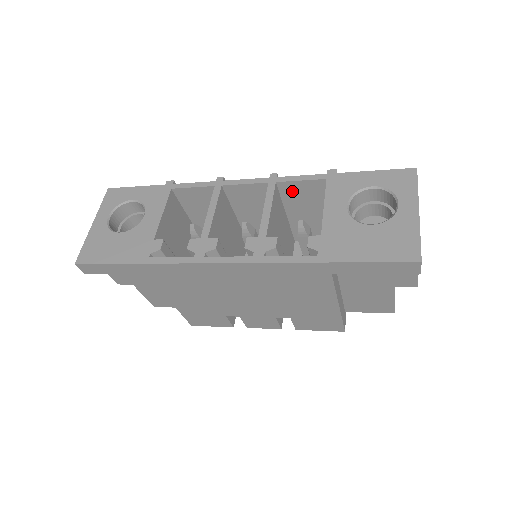
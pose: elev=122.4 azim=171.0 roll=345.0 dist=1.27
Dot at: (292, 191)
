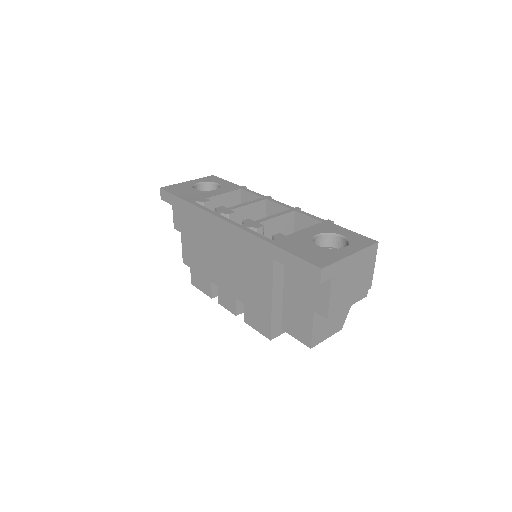
Dot at: (301, 223)
